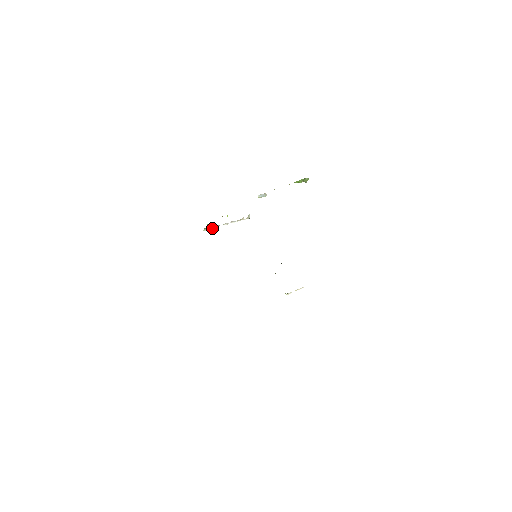
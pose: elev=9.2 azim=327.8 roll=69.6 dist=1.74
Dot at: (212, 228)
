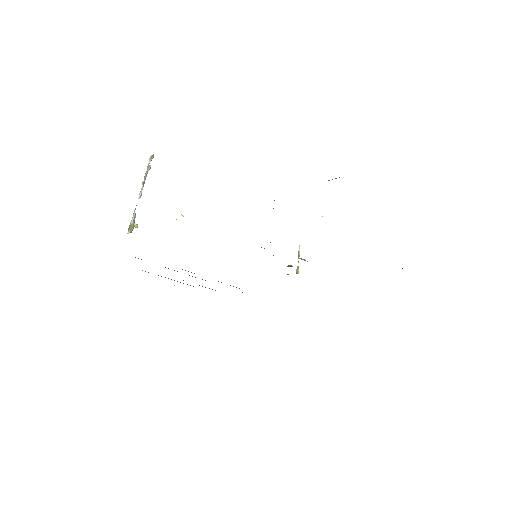
Dot at: (133, 219)
